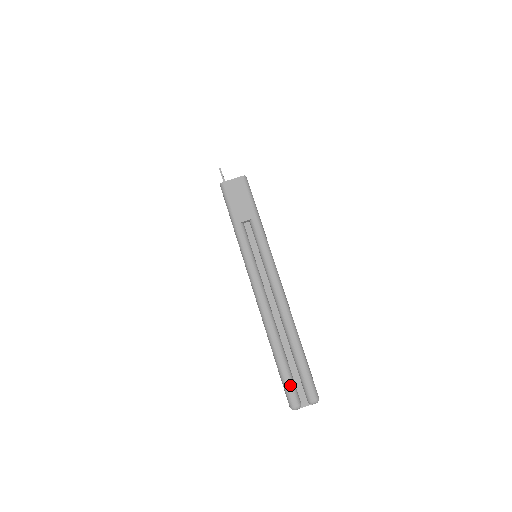
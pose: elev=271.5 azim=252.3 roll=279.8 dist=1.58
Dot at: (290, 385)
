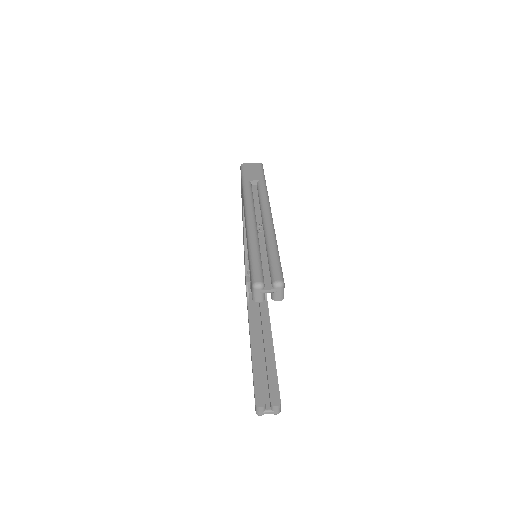
Dot at: (258, 268)
